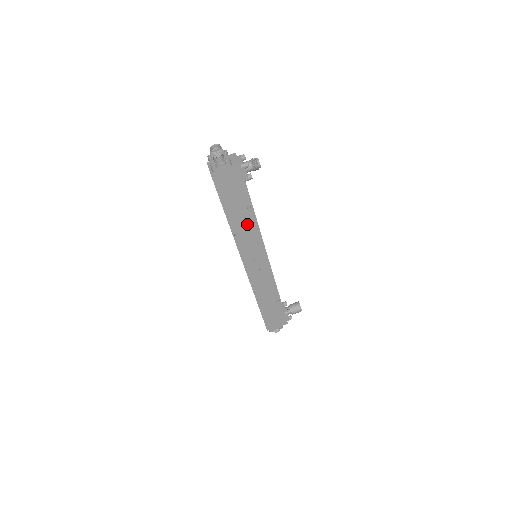
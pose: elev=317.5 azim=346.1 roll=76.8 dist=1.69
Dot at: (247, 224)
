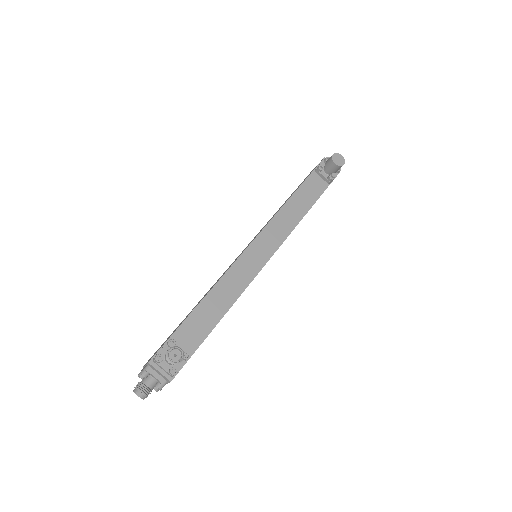
Dot at: occluded
